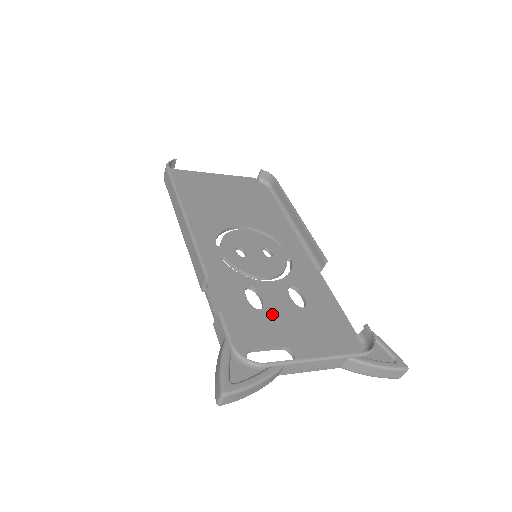
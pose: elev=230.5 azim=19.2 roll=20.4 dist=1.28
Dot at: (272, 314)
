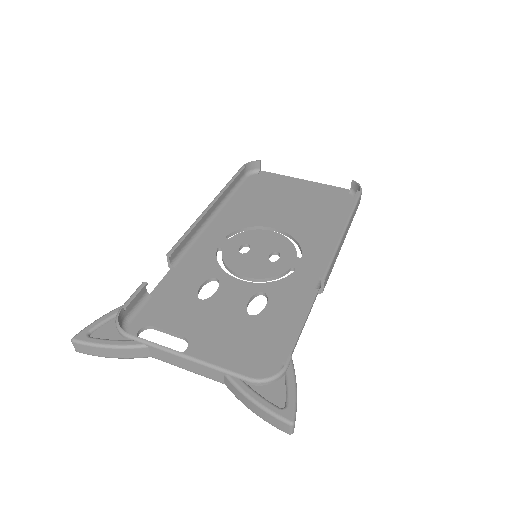
Dot at: (209, 307)
